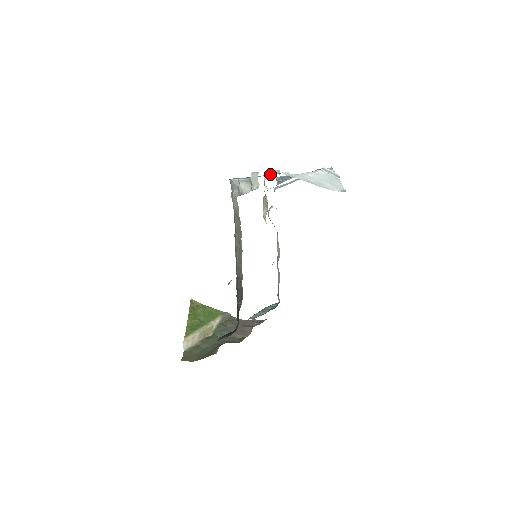
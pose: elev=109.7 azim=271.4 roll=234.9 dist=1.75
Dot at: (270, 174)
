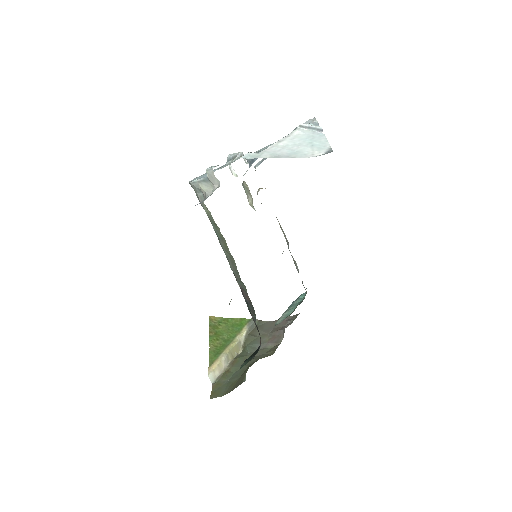
Dot at: (231, 161)
